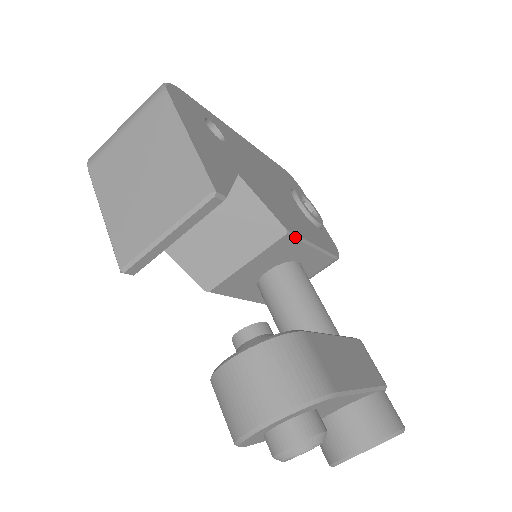
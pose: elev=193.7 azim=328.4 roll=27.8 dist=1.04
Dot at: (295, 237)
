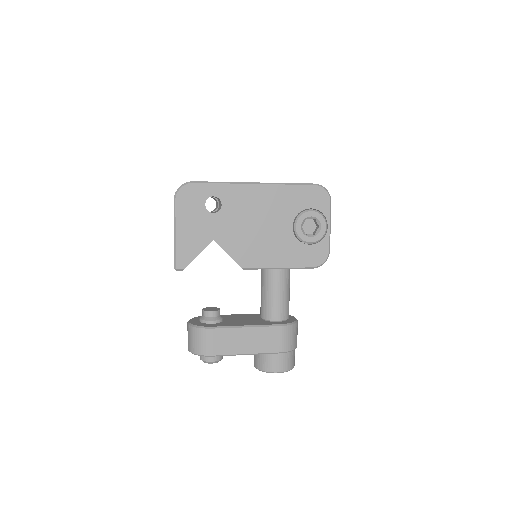
Dot at: (253, 269)
